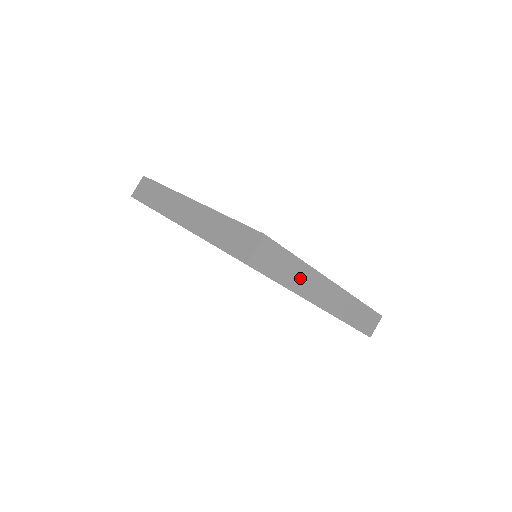
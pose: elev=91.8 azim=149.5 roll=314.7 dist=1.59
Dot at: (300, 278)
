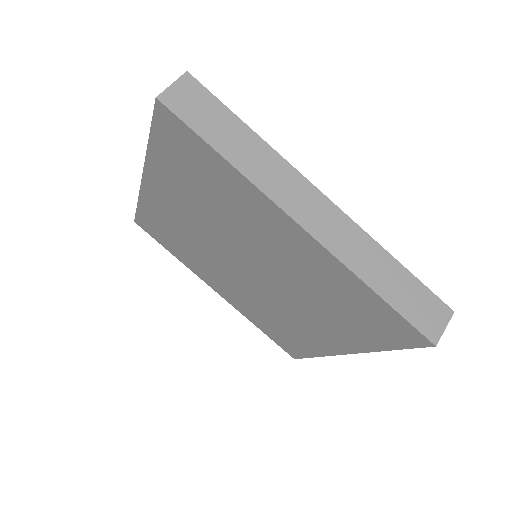
Dot at: (255, 159)
